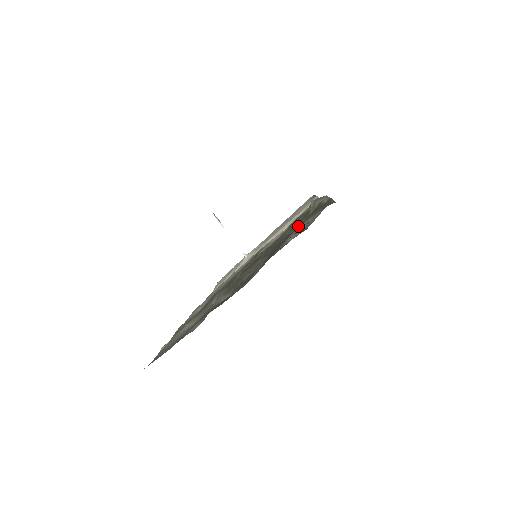
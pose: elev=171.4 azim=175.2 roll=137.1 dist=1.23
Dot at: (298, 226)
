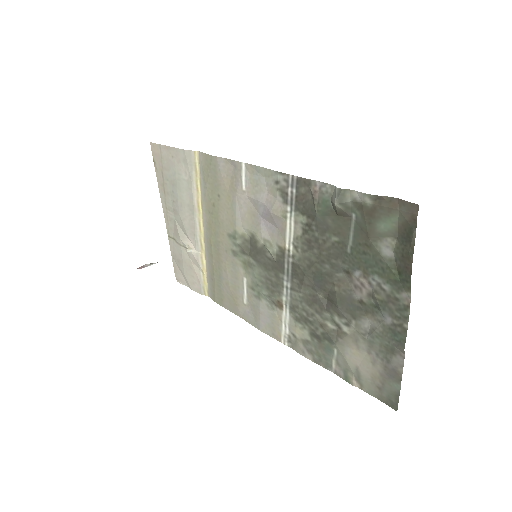
Dot at: (353, 231)
